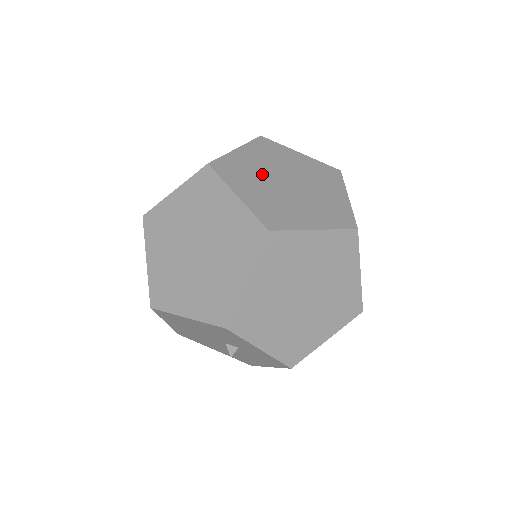
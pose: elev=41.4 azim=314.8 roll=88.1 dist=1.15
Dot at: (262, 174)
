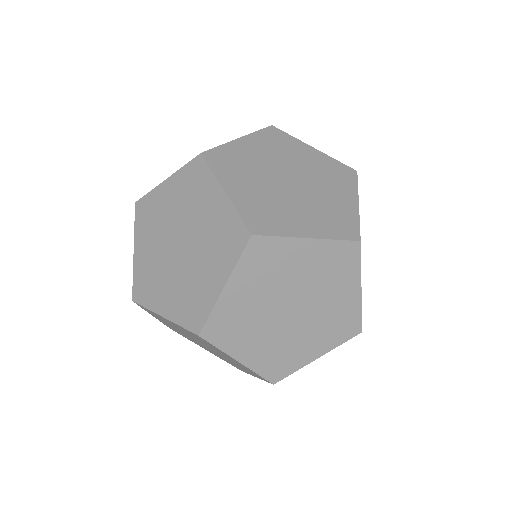
Dot at: occluded
